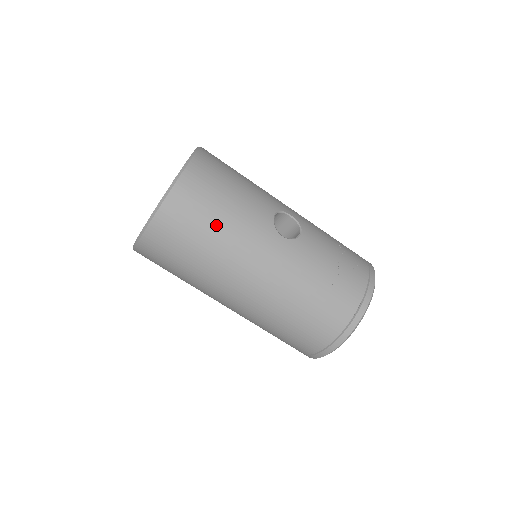
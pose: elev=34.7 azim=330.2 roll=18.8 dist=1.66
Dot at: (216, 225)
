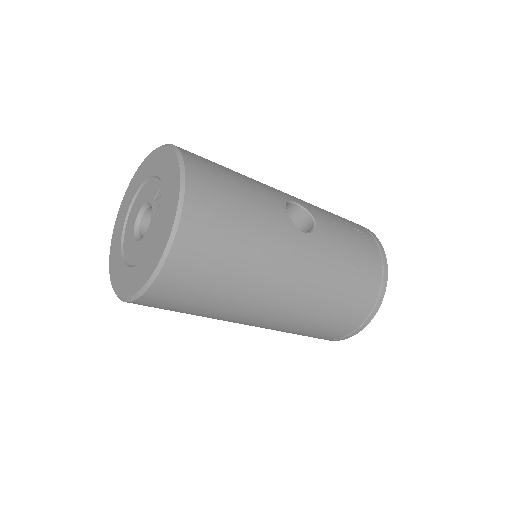
Dot at: (240, 245)
